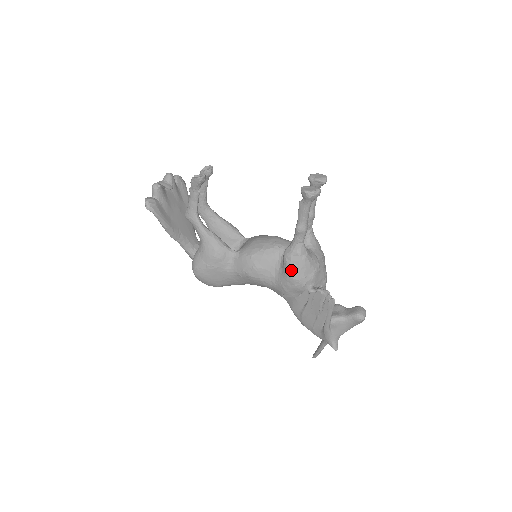
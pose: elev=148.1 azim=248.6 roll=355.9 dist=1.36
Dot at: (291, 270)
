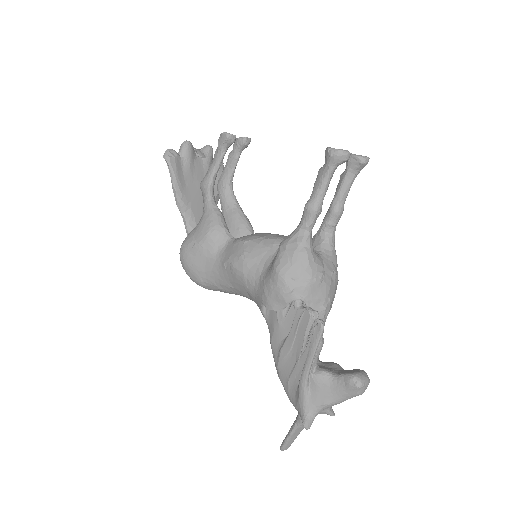
Dot at: (280, 262)
